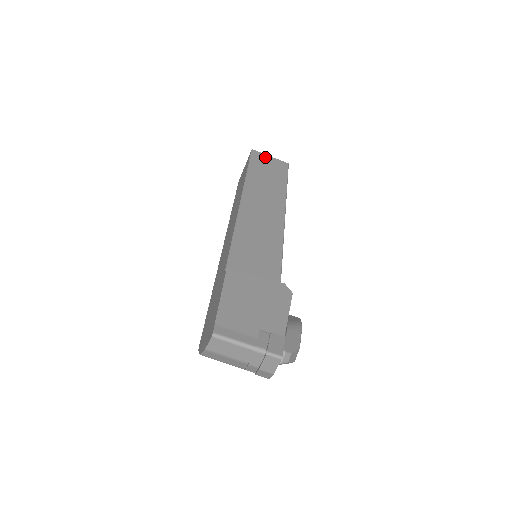
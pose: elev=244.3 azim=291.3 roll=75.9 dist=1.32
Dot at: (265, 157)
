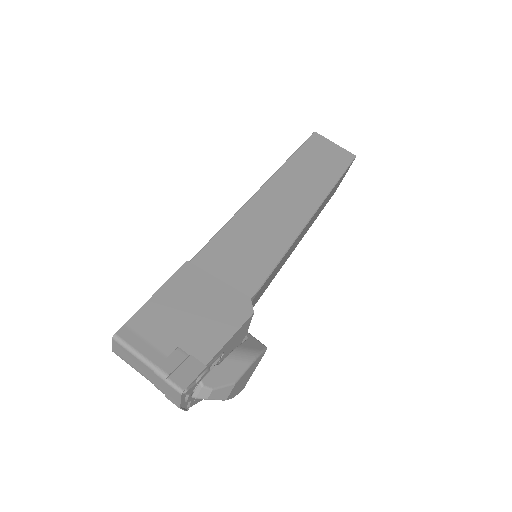
Dot at: (327, 143)
